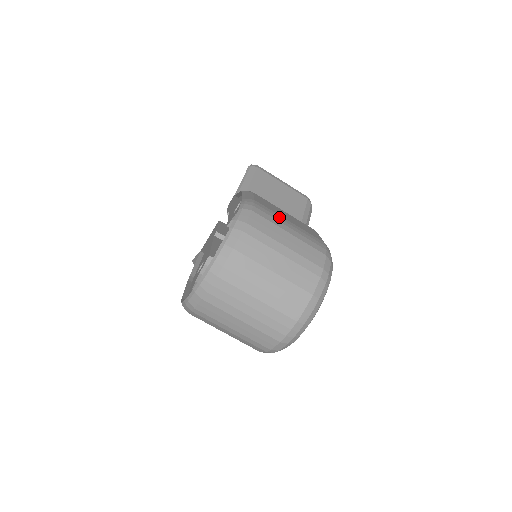
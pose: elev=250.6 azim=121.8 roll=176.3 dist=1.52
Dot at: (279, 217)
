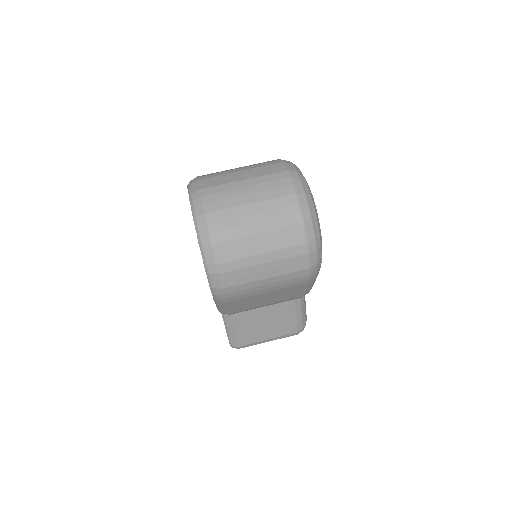
Dot at: occluded
